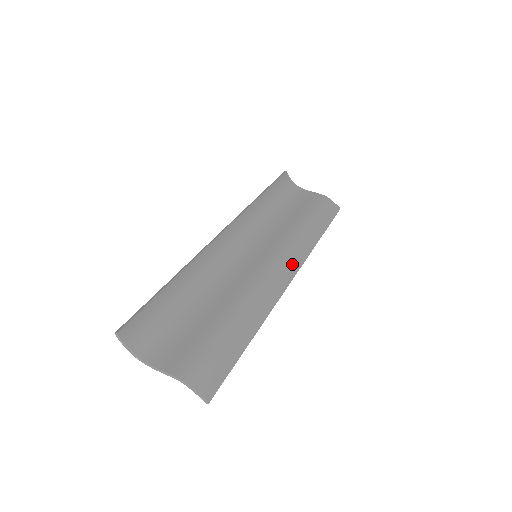
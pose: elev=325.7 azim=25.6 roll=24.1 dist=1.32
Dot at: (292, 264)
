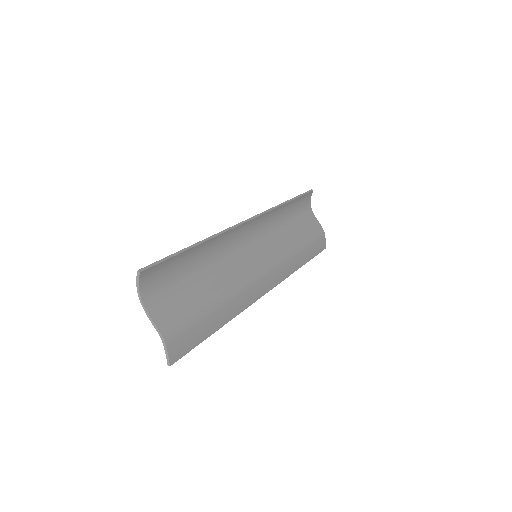
Dot at: (275, 279)
